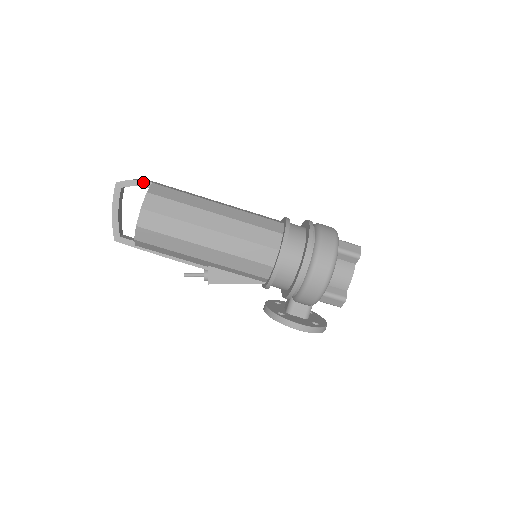
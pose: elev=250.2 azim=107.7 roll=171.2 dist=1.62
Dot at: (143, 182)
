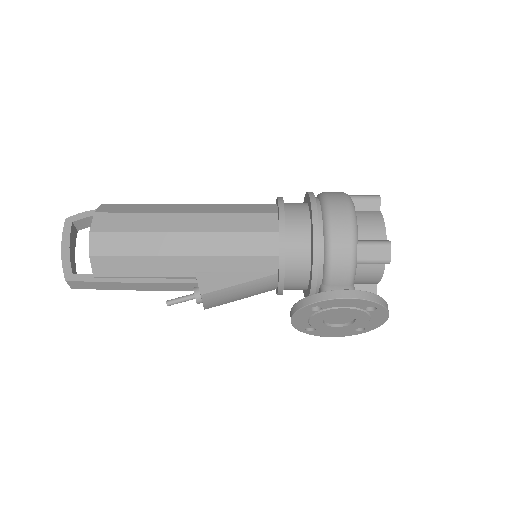
Dot at: occluded
